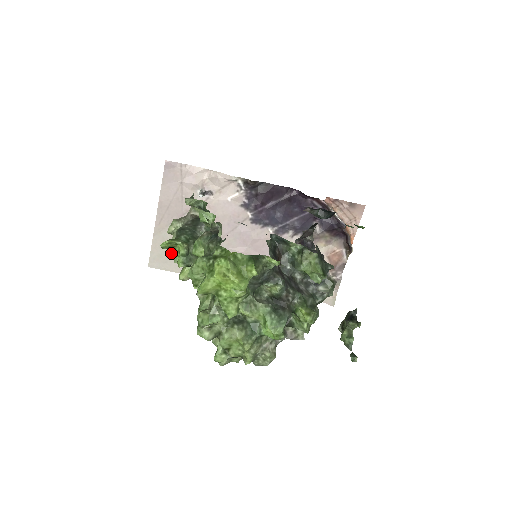
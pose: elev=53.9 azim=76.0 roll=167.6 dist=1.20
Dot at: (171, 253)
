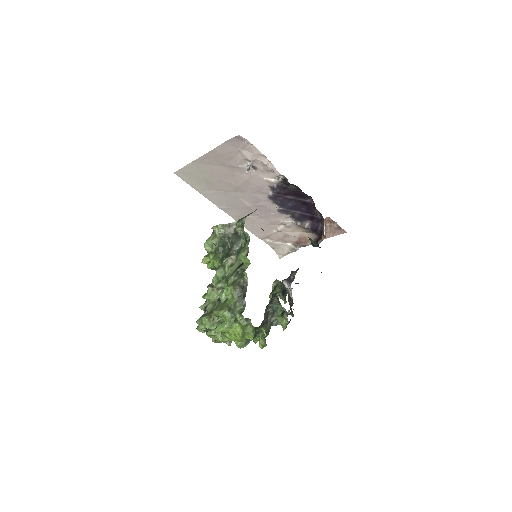
Dot at: (197, 177)
